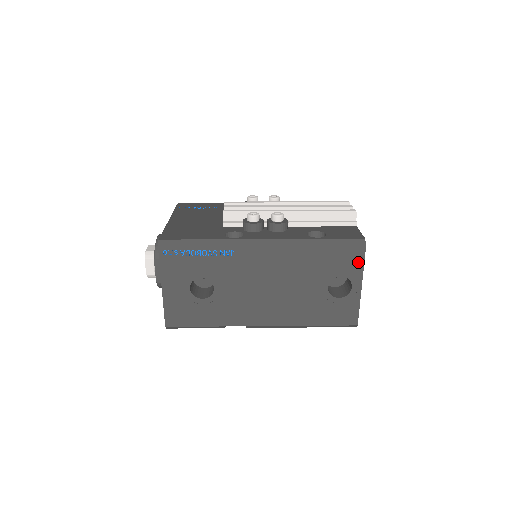
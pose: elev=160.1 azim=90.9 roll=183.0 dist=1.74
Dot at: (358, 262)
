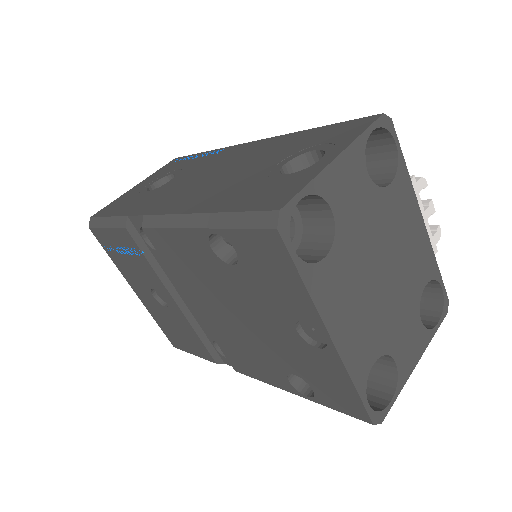
Dot at: (356, 131)
